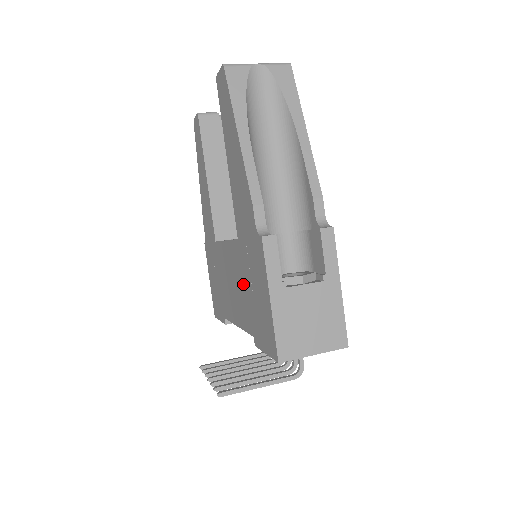
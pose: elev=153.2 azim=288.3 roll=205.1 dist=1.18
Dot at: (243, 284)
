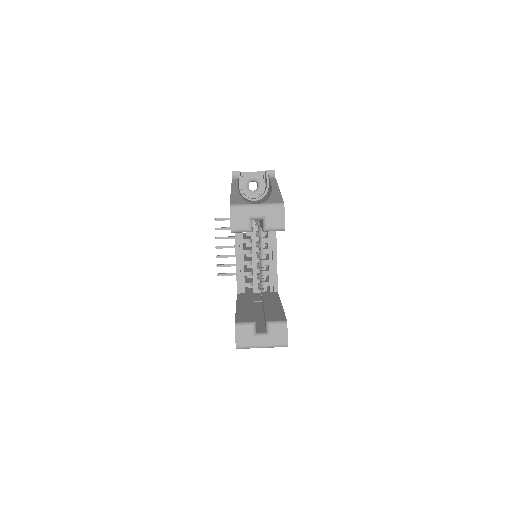
Dot at: occluded
